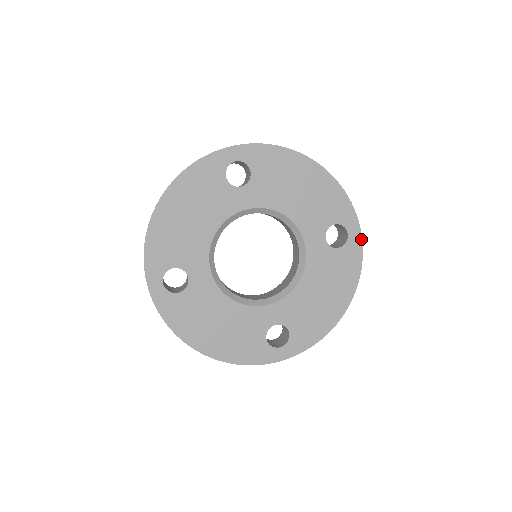
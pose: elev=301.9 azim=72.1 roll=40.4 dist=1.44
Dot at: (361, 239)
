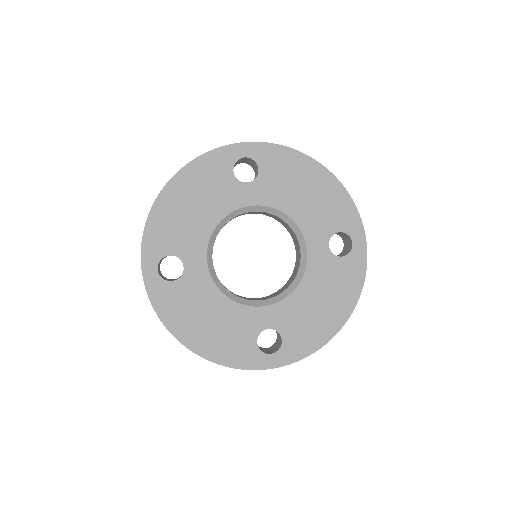
Dot at: (366, 251)
